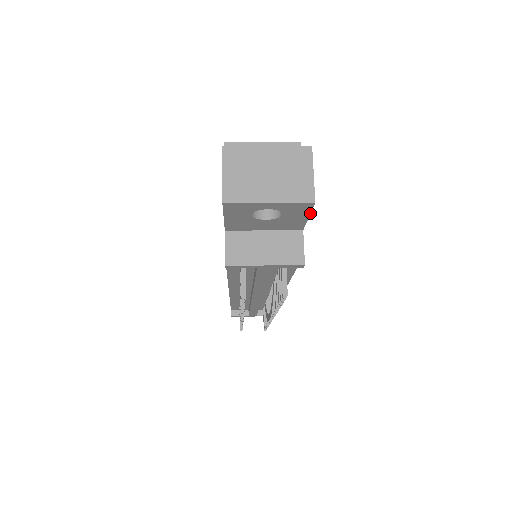
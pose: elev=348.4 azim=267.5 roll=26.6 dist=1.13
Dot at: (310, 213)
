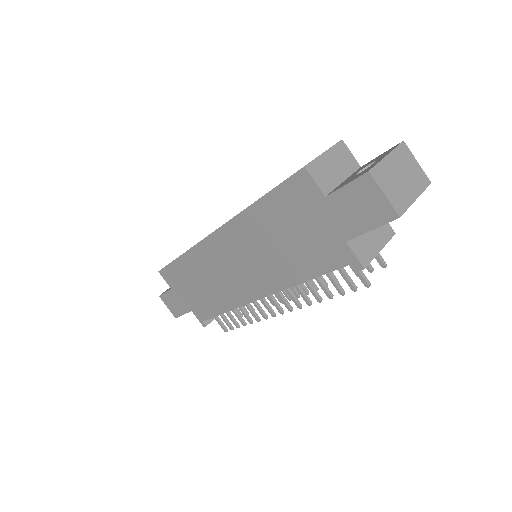
Dot at: occluded
